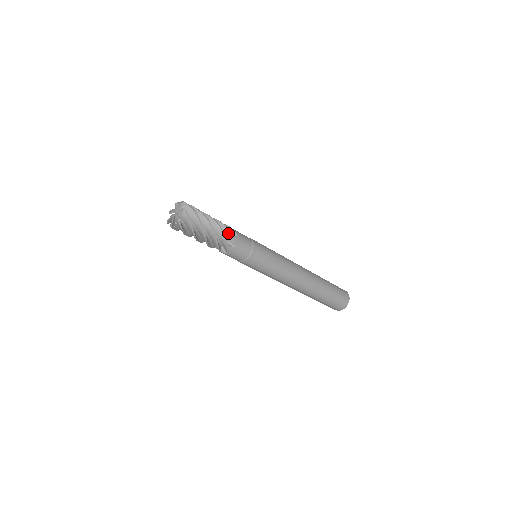
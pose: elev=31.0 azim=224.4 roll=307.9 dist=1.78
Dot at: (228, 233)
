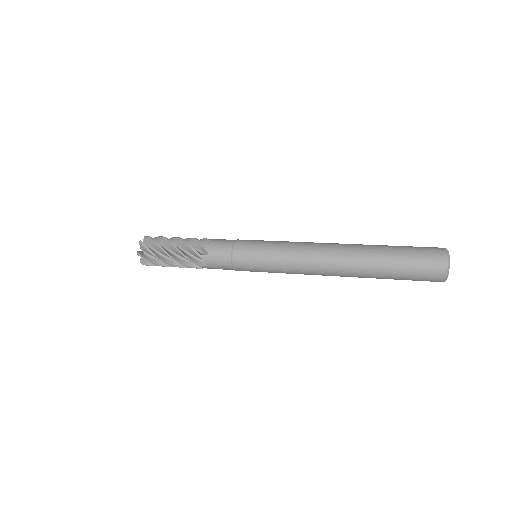
Dot at: (197, 264)
